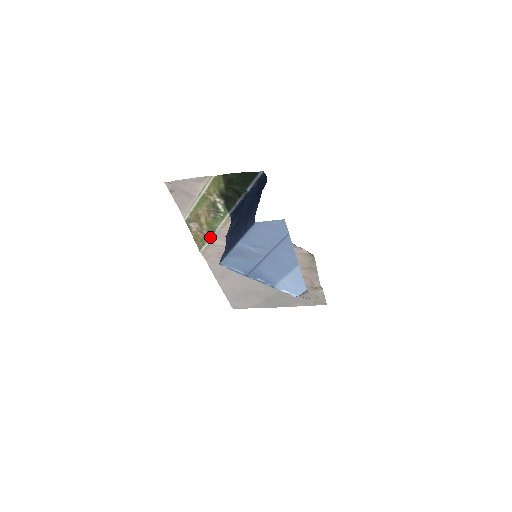
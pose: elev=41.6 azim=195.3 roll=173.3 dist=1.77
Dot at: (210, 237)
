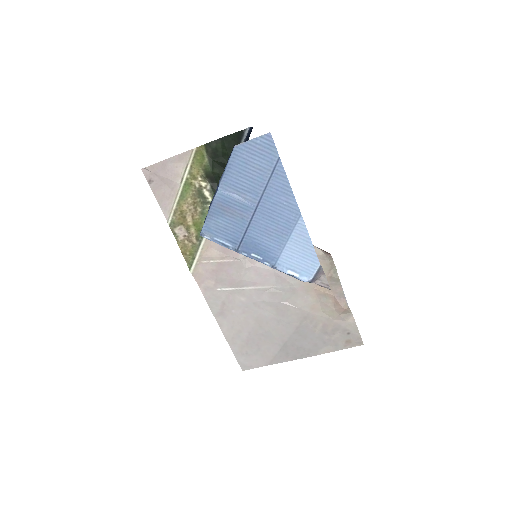
Dot at: (200, 245)
